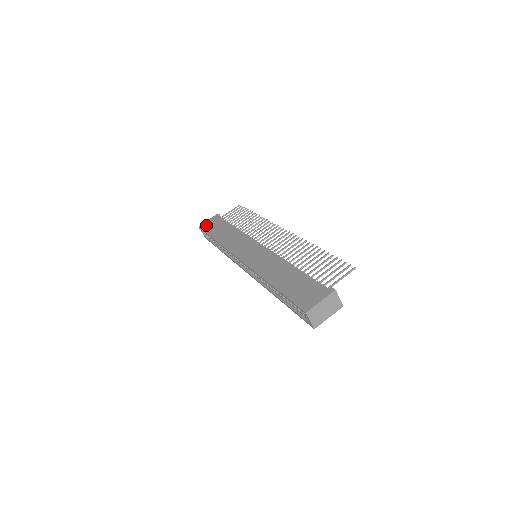
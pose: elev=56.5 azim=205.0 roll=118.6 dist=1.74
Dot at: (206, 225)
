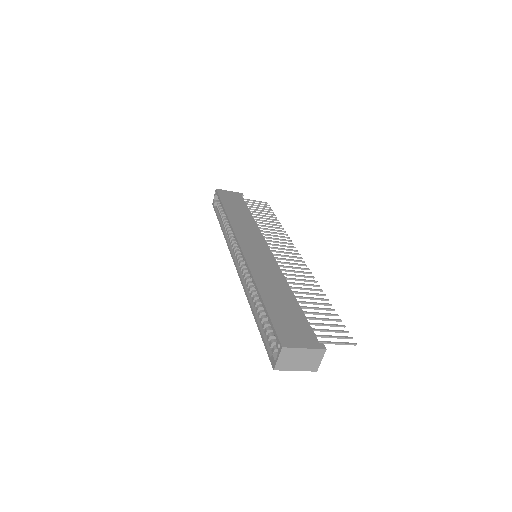
Dot at: (225, 193)
